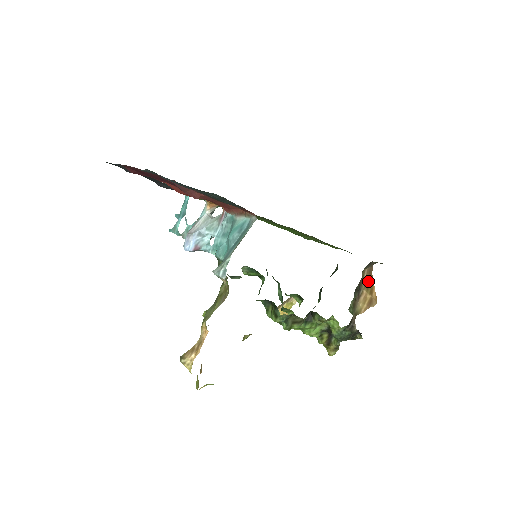
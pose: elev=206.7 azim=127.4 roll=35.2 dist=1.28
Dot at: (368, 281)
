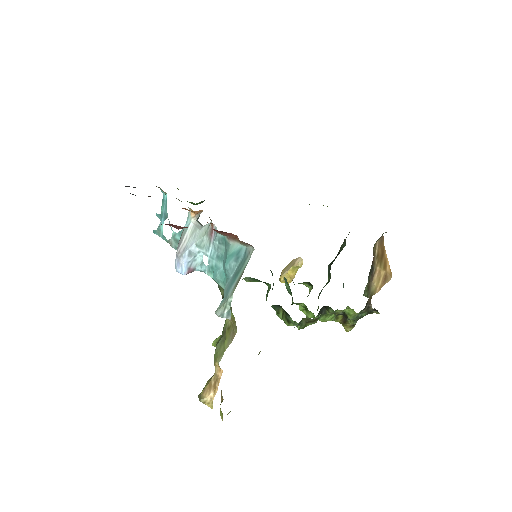
Dot at: (380, 254)
